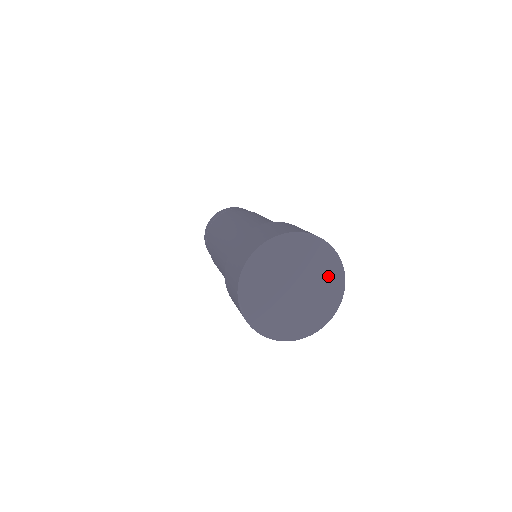
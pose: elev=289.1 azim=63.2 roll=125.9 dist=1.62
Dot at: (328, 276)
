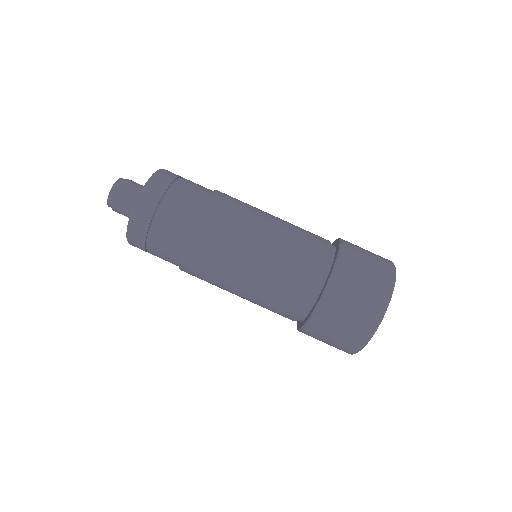
Dot at: occluded
